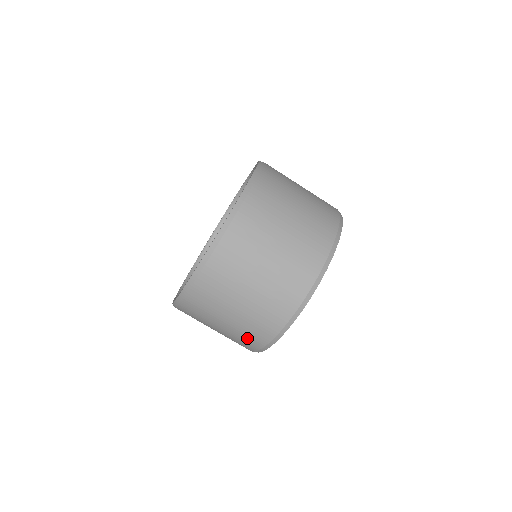
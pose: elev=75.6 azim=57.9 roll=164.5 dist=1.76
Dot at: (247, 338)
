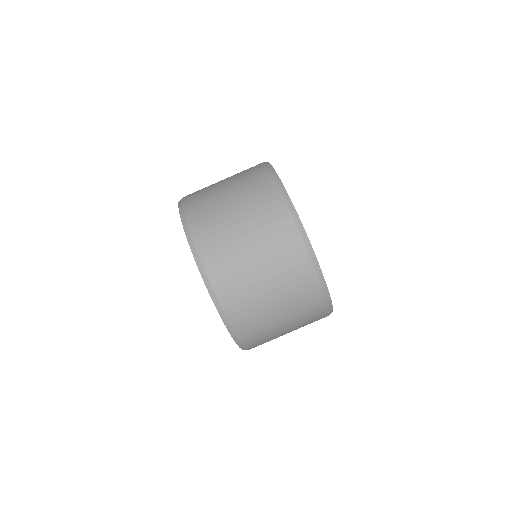
Dot at: (271, 219)
